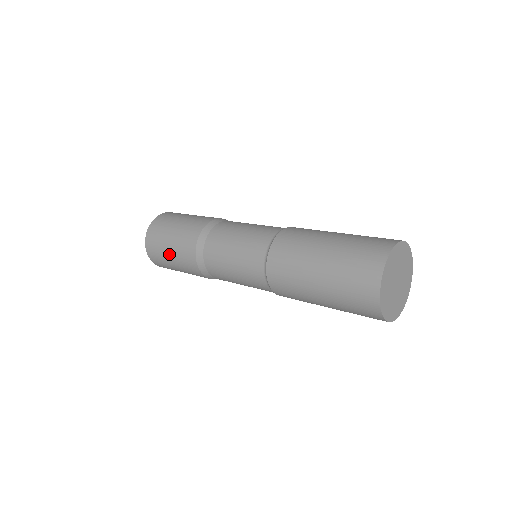
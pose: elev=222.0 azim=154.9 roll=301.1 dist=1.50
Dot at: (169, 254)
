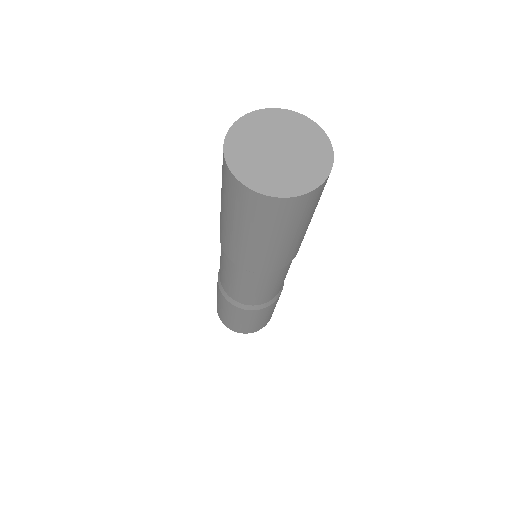
Dot at: (230, 317)
